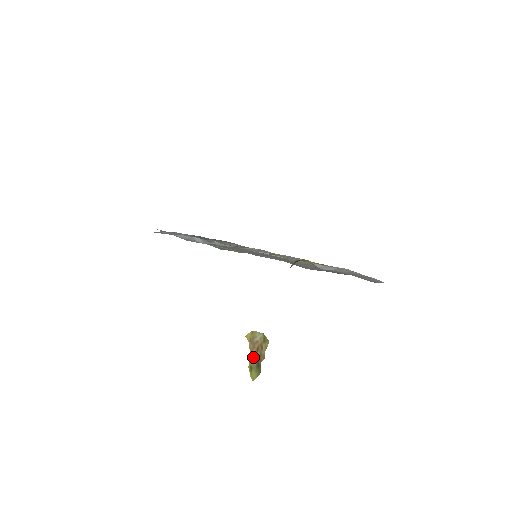
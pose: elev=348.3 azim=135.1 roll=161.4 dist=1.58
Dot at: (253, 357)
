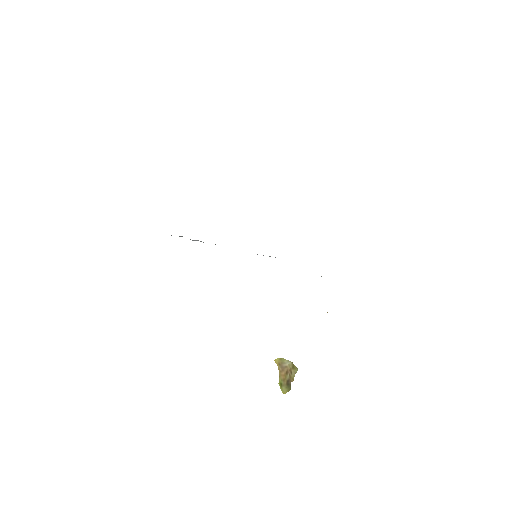
Dot at: (283, 377)
